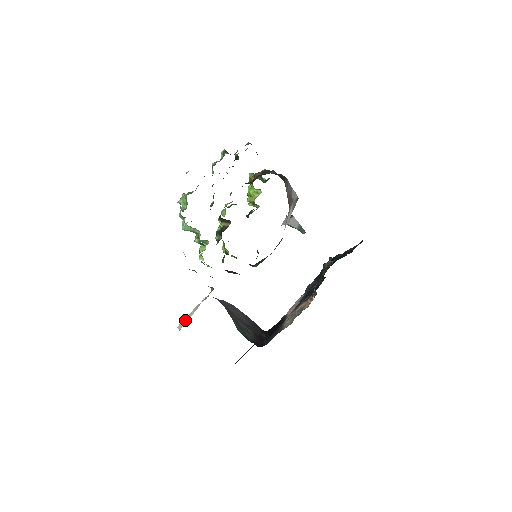
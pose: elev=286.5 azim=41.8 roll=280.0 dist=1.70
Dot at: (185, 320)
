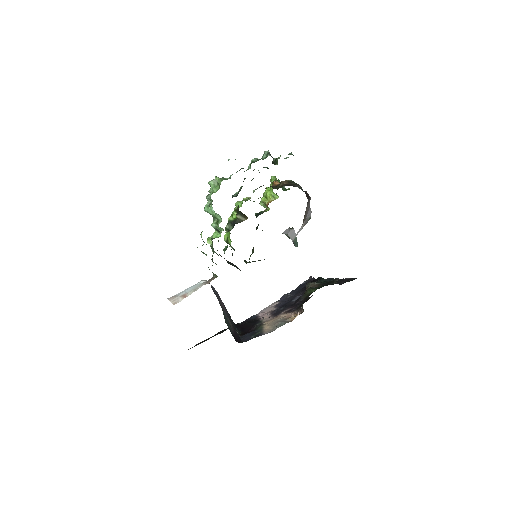
Dot at: (181, 296)
